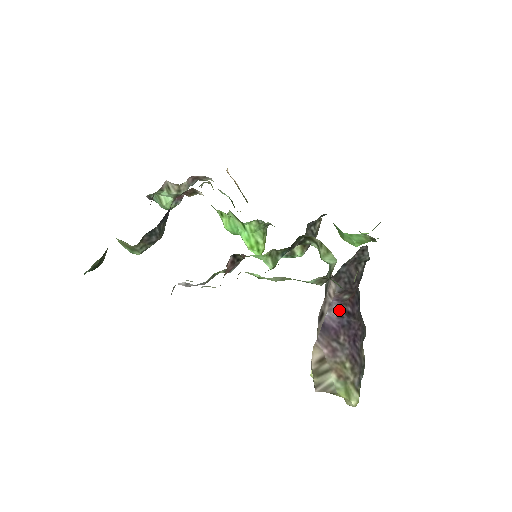
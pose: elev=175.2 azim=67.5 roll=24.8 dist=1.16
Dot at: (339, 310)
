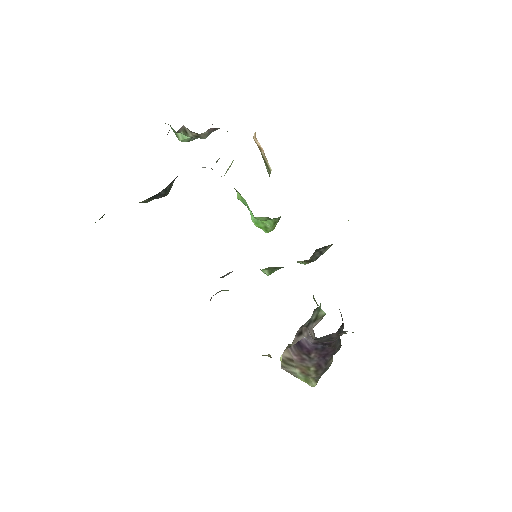
Dot at: (316, 341)
